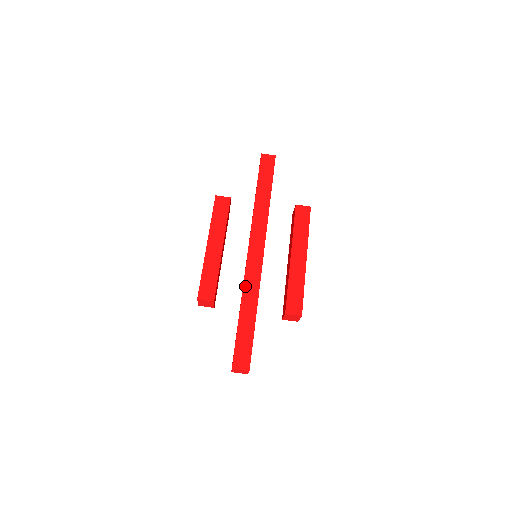
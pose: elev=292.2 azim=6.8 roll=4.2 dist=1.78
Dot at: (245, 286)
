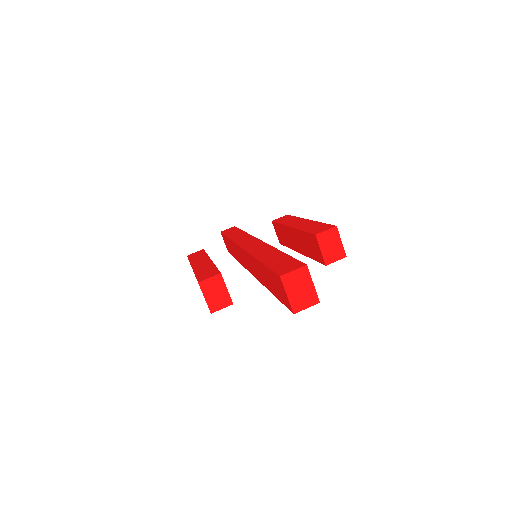
Dot at: (252, 253)
